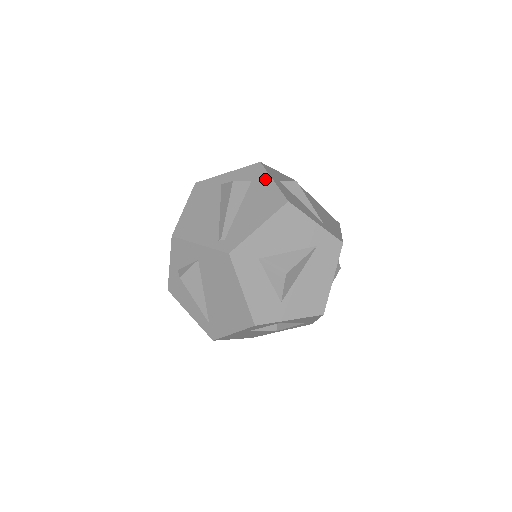
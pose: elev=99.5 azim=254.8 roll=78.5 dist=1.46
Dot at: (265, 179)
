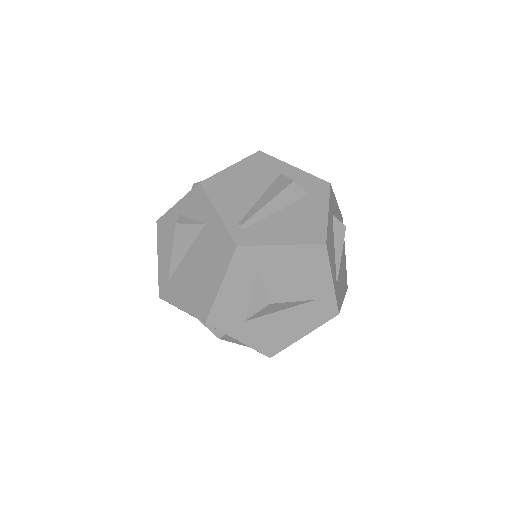
Dot at: (322, 203)
